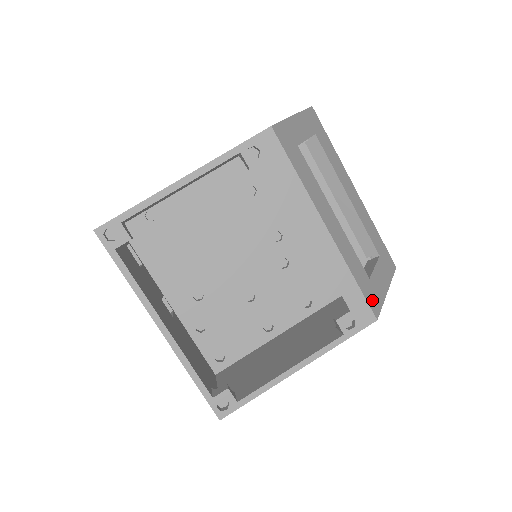
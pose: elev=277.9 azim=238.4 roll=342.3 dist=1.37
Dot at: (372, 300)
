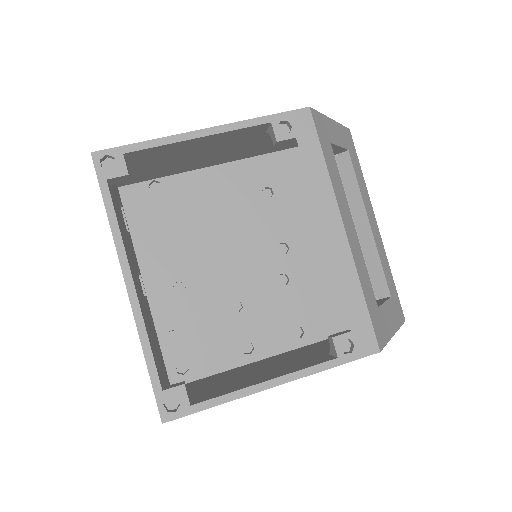
Dot at: (378, 329)
